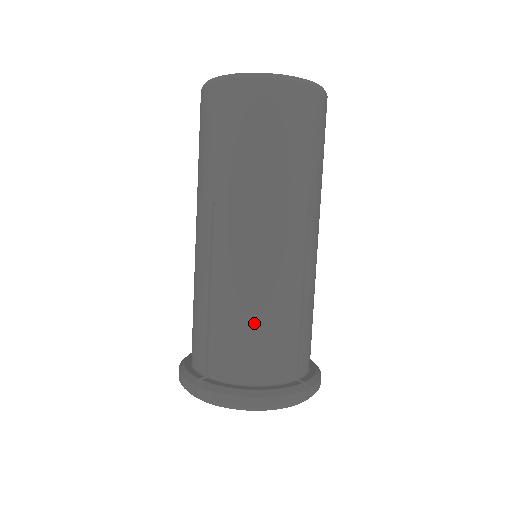
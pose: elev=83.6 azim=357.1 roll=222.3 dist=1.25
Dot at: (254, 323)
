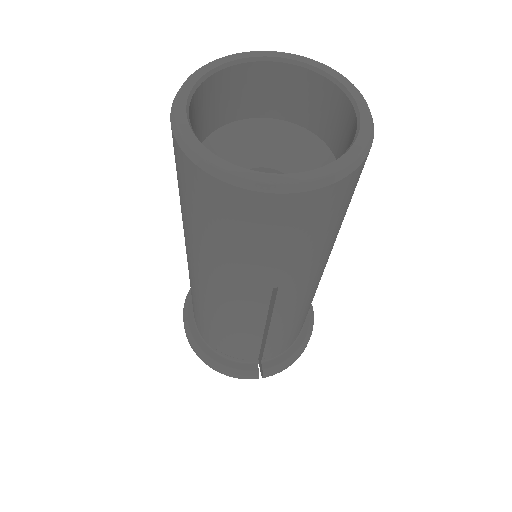
Dot at: (303, 319)
